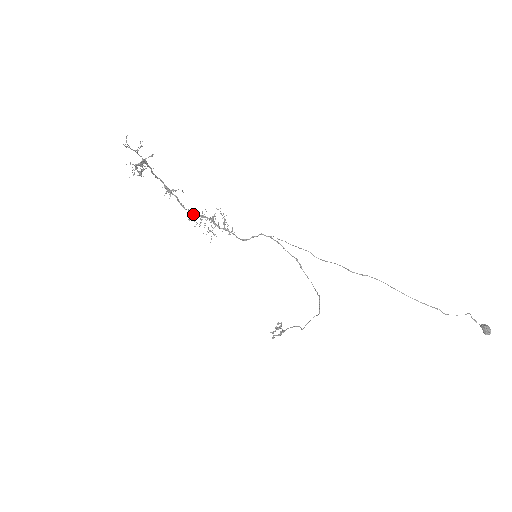
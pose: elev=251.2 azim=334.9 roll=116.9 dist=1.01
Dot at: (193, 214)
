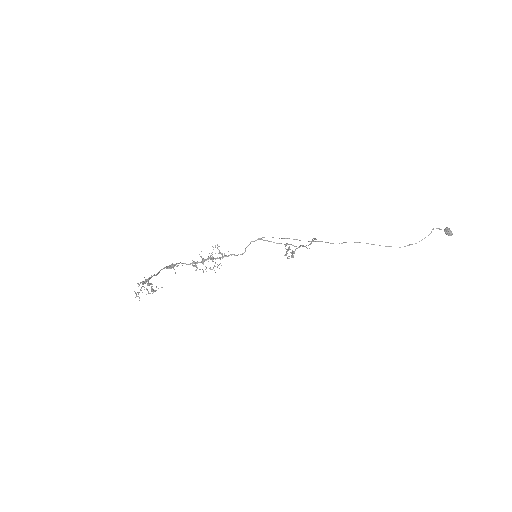
Dot at: (196, 266)
